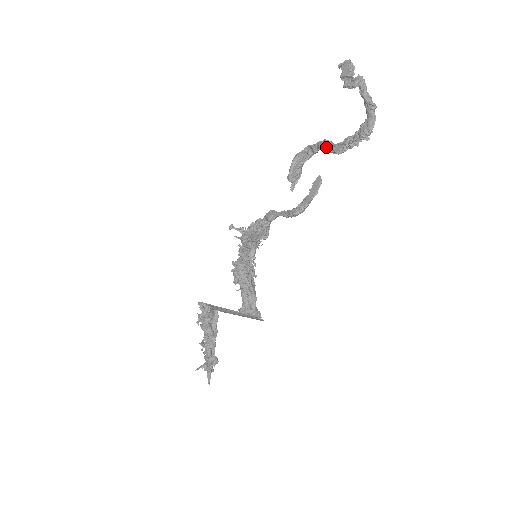
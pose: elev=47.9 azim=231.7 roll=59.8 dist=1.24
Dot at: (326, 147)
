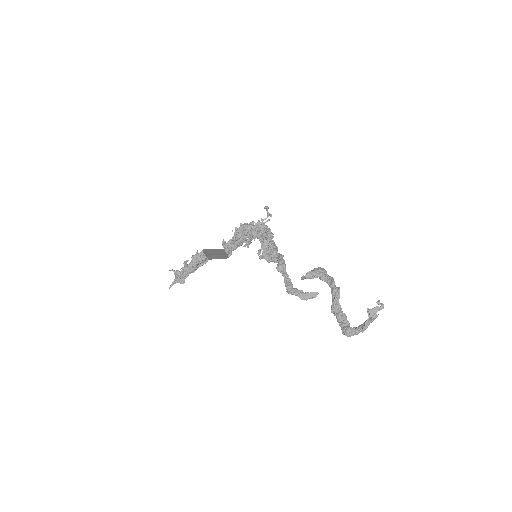
Dot at: (334, 298)
